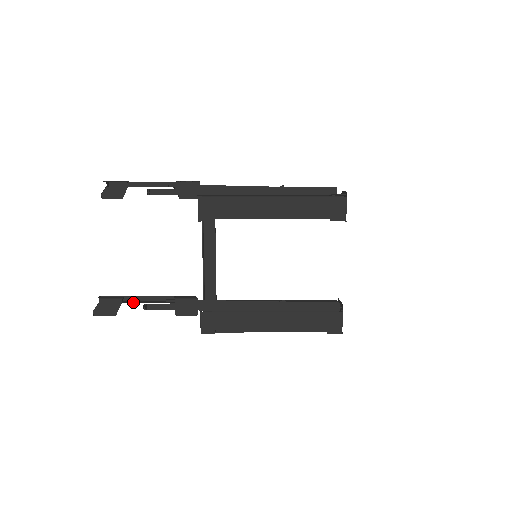
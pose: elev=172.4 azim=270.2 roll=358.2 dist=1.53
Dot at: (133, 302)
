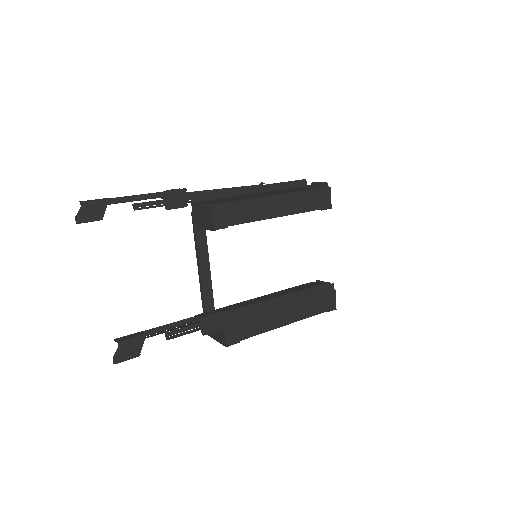
Dot at: (155, 335)
